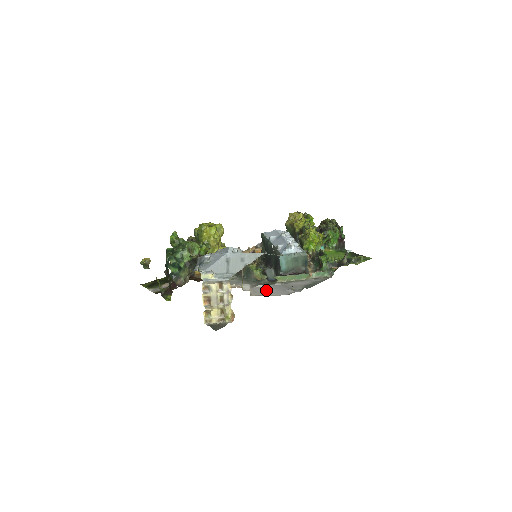
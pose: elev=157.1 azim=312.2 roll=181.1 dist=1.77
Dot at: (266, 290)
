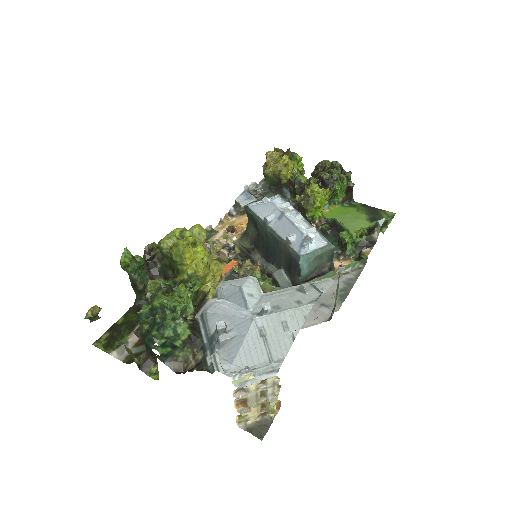
Dot at: occluded
